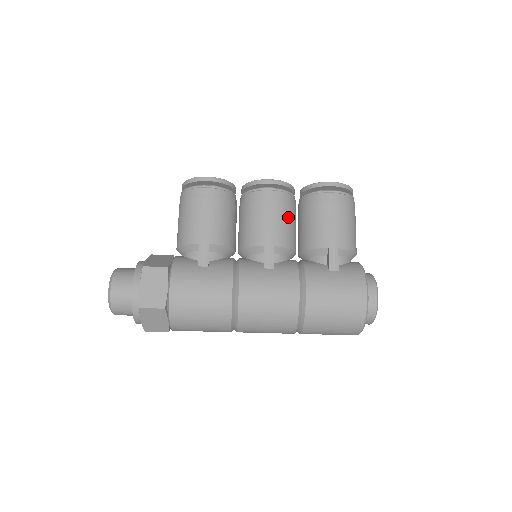
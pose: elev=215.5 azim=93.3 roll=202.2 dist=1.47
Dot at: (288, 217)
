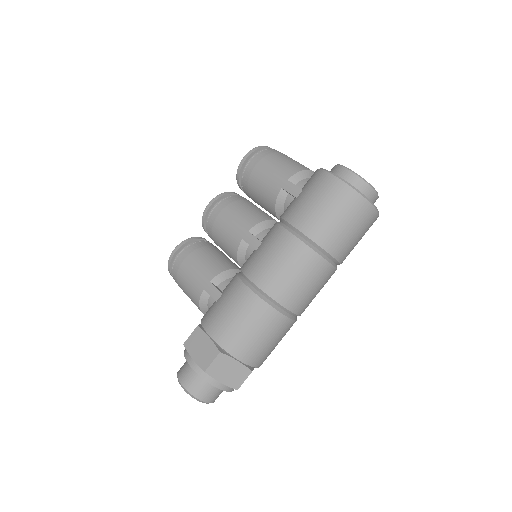
Dot at: (241, 208)
